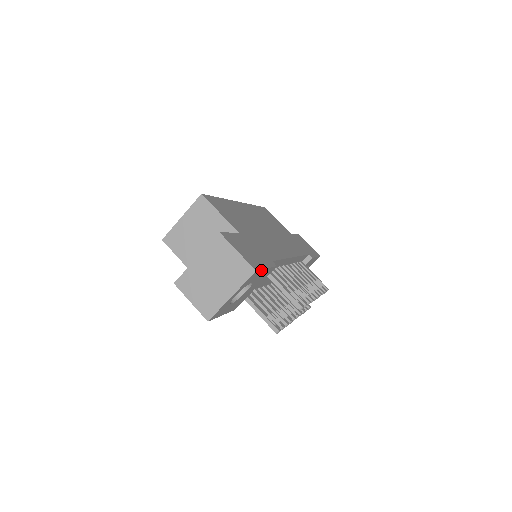
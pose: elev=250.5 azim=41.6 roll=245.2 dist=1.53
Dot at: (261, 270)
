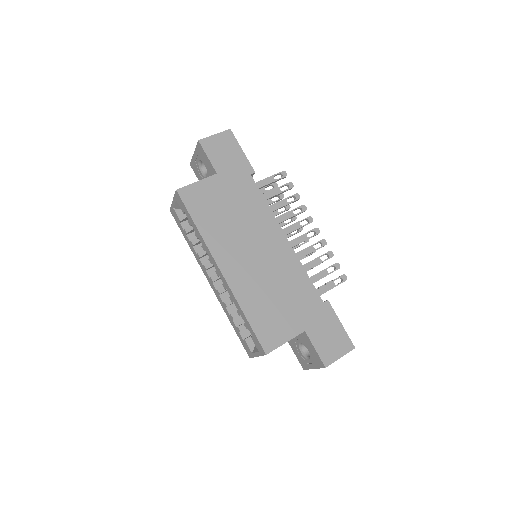
Dot at: (347, 335)
